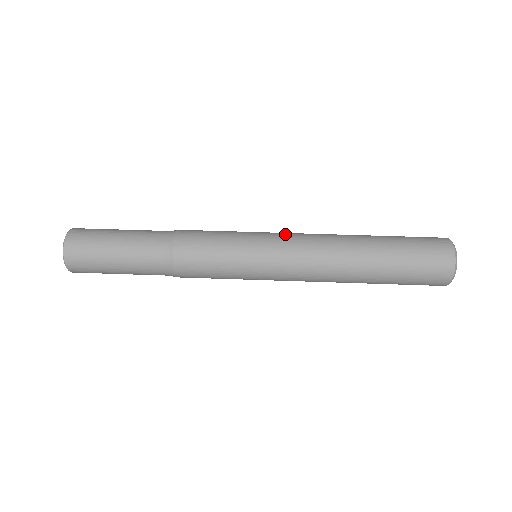
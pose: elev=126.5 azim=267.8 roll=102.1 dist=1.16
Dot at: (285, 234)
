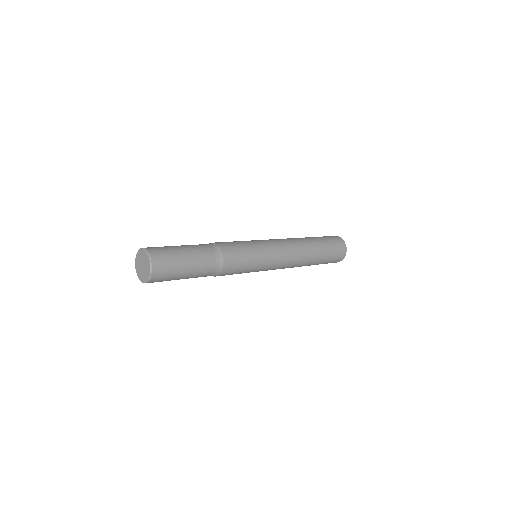
Dot at: (269, 239)
